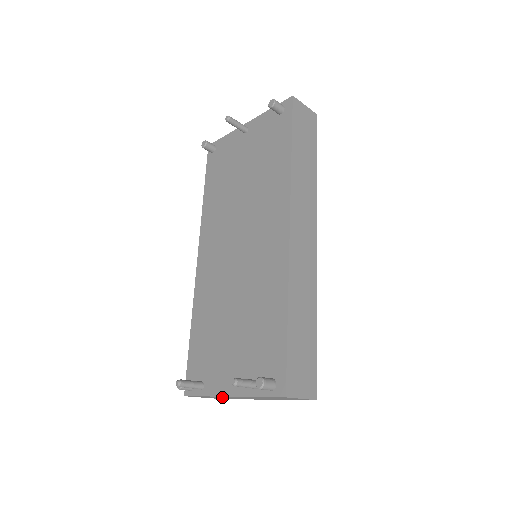
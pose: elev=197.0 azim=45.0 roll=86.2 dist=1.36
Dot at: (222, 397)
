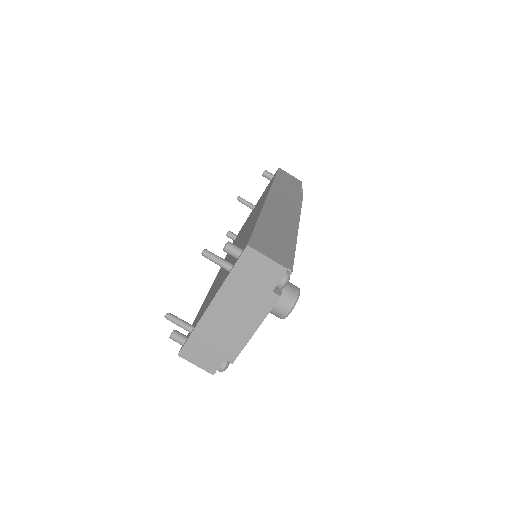
Dot at: (211, 333)
